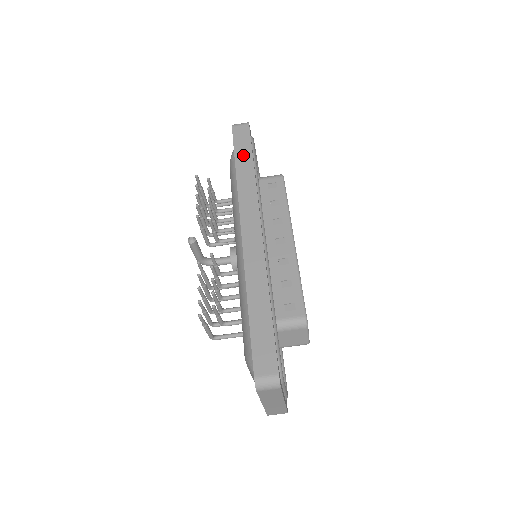
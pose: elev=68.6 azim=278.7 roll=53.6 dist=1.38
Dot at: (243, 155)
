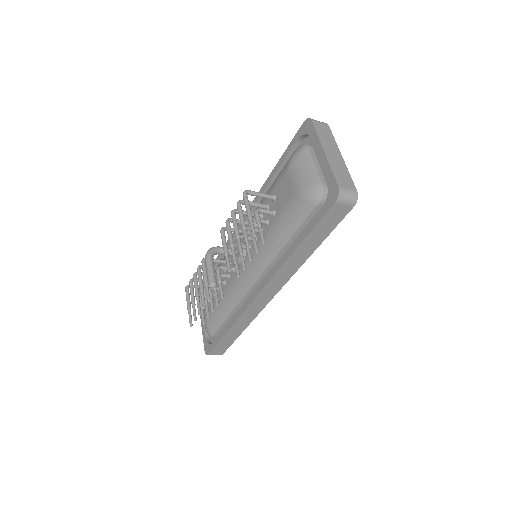
Dot at: (315, 240)
